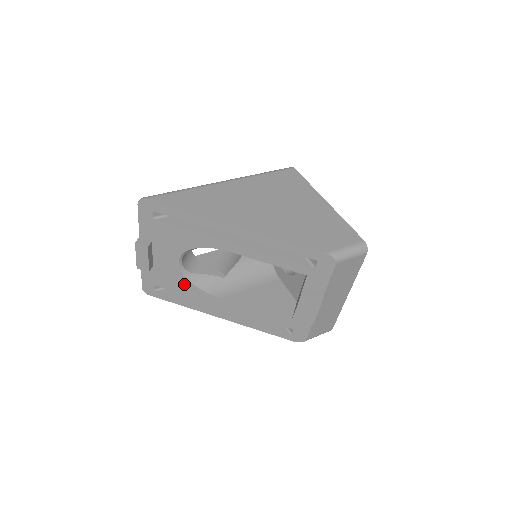
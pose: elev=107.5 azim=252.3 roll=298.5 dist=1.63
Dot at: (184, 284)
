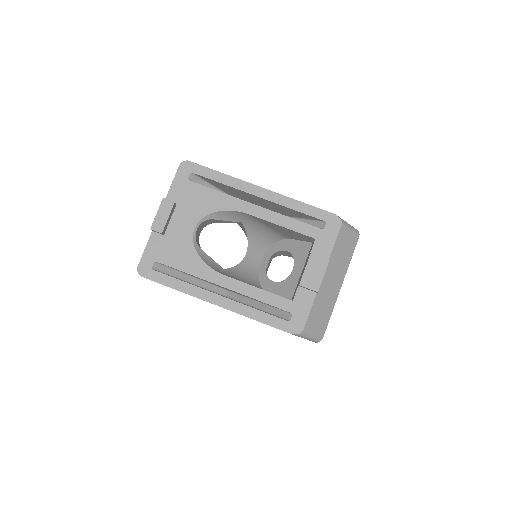
Dot at: (190, 257)
